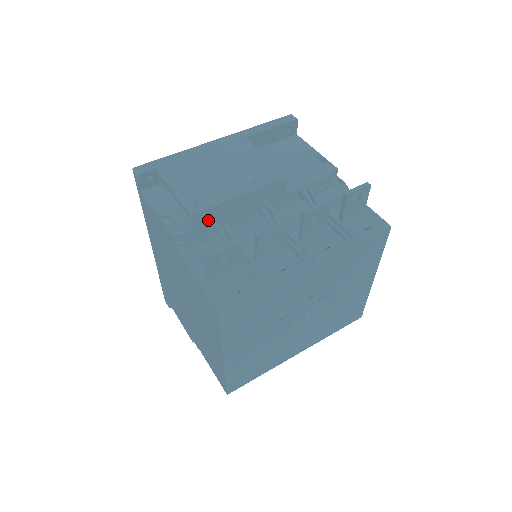
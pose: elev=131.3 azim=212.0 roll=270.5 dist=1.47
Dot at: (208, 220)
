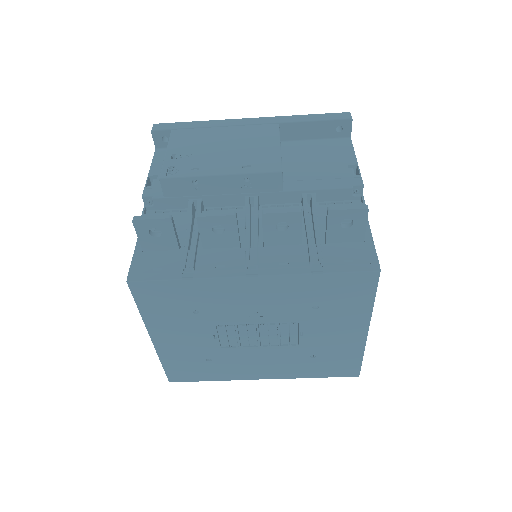
Dot at: (180, 191)
